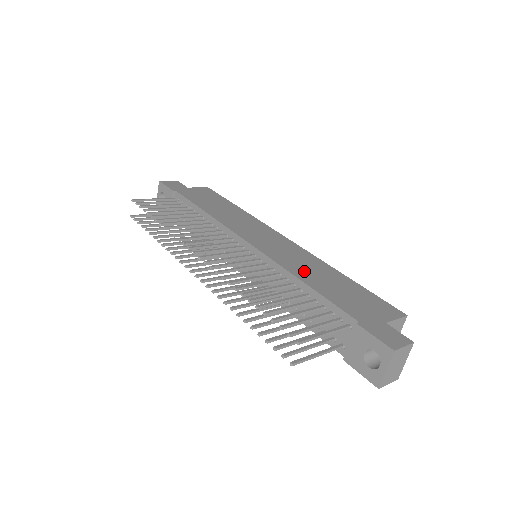
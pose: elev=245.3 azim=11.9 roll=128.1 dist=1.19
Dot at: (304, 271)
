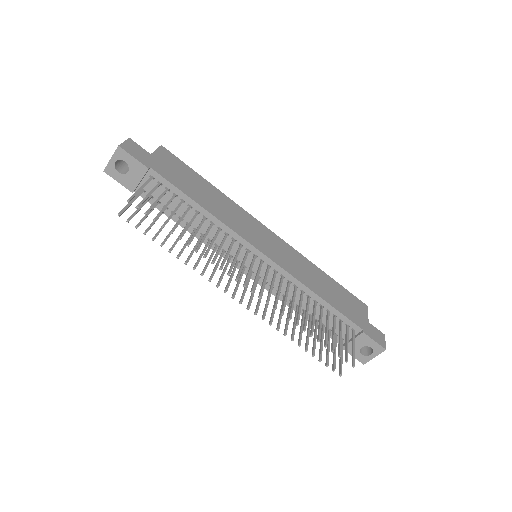
Dot at: (312, 281)
